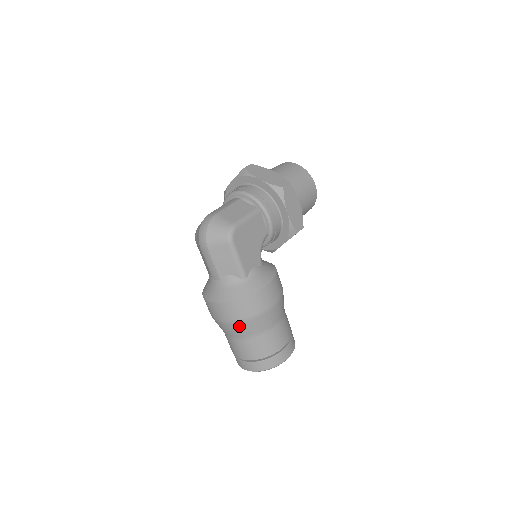
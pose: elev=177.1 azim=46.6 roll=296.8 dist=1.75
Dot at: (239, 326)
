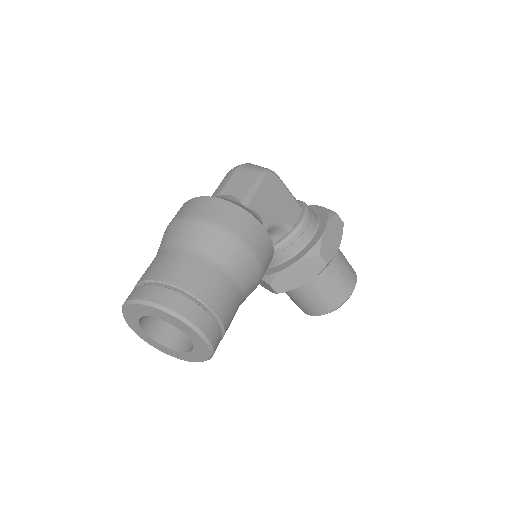
Dot at: (192, 227)
